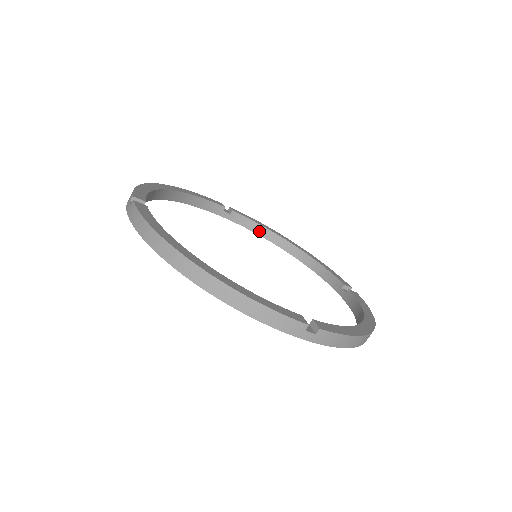
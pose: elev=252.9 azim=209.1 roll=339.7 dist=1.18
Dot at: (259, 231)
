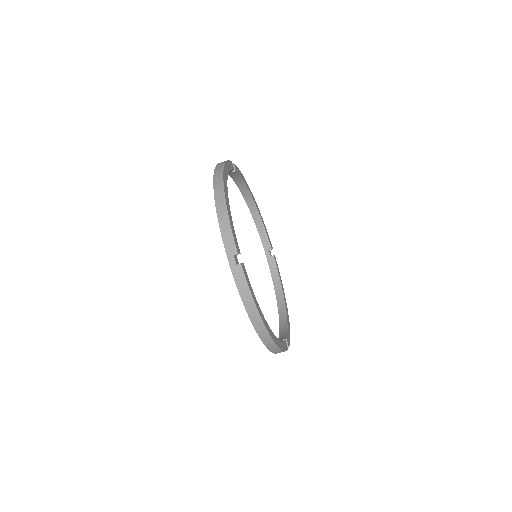
Dot at: (239, 183)
